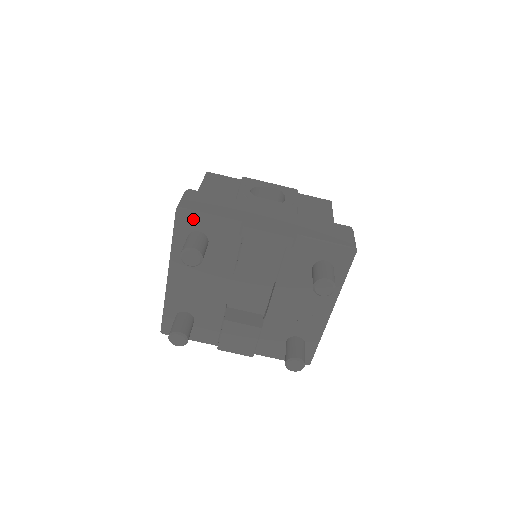
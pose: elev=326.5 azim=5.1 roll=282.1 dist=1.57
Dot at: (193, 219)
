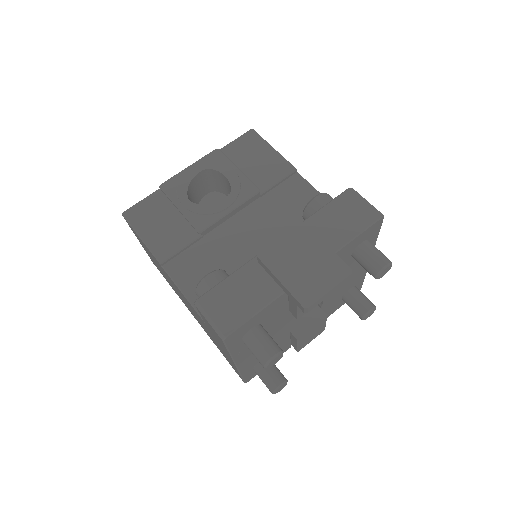
Dot at: (241, 330)
